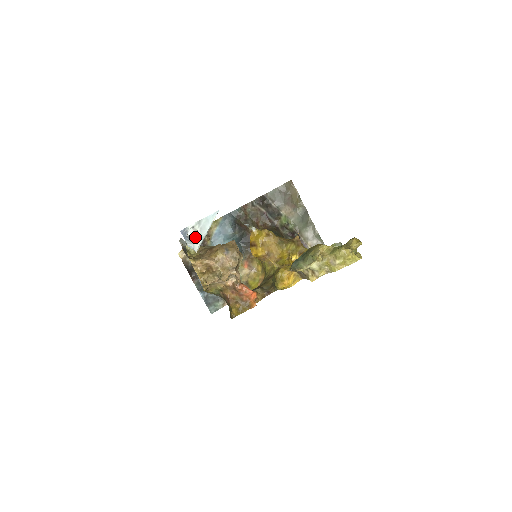
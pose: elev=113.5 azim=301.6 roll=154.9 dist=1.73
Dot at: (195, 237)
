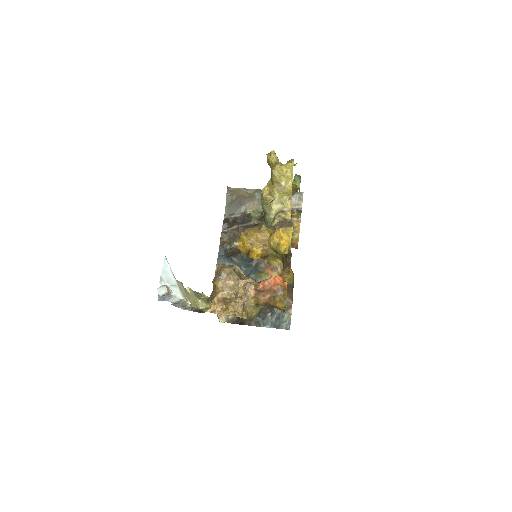
Dot at: (166, 291)
